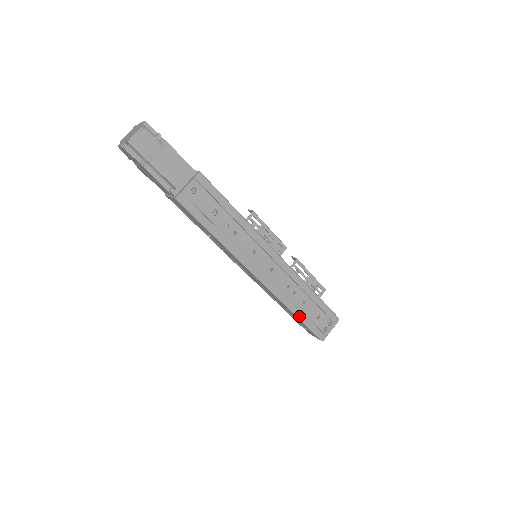
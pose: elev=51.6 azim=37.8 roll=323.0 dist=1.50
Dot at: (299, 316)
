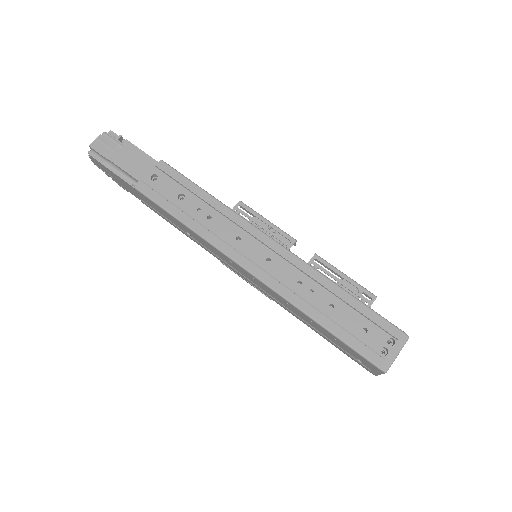
Dot at: (328, 327)
